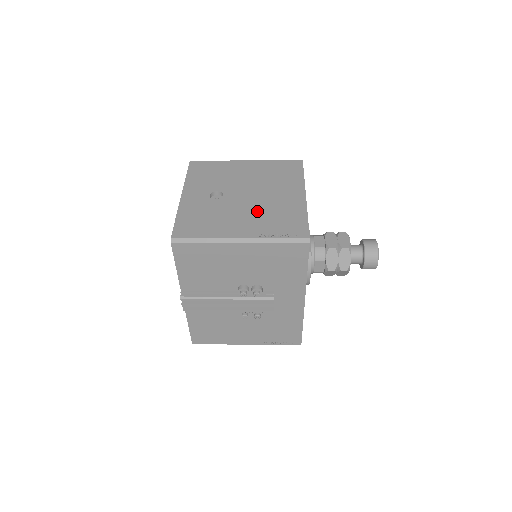
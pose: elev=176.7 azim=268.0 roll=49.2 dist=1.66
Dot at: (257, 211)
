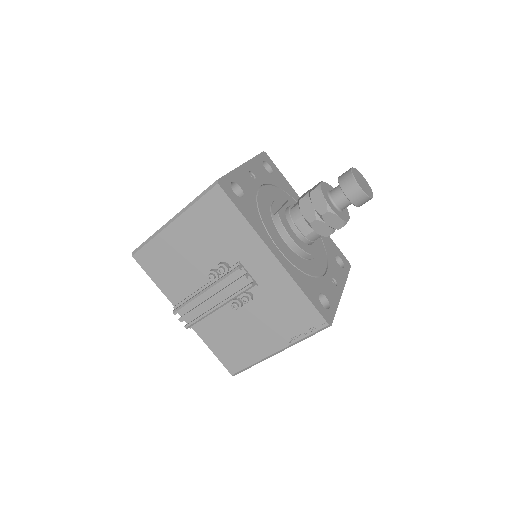
Dot at: occluded
